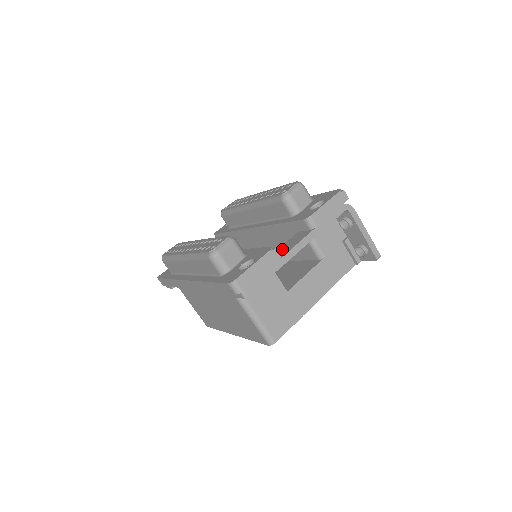
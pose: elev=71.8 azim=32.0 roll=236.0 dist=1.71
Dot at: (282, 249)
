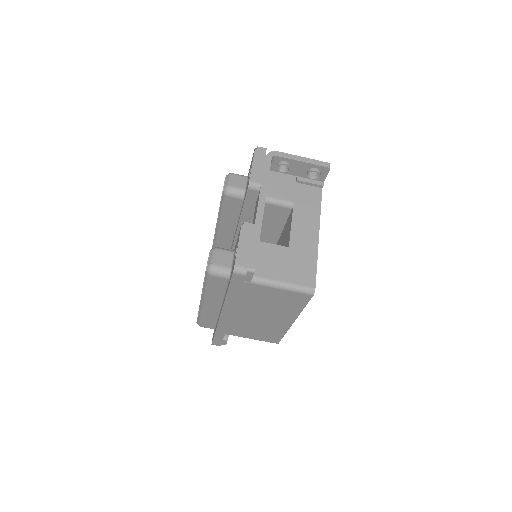
Dot at: (253, 221)
